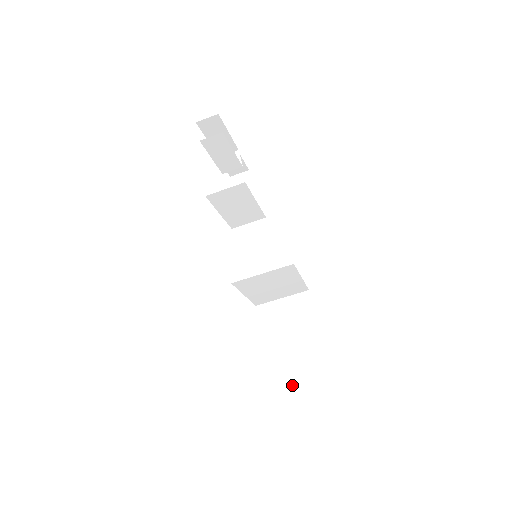
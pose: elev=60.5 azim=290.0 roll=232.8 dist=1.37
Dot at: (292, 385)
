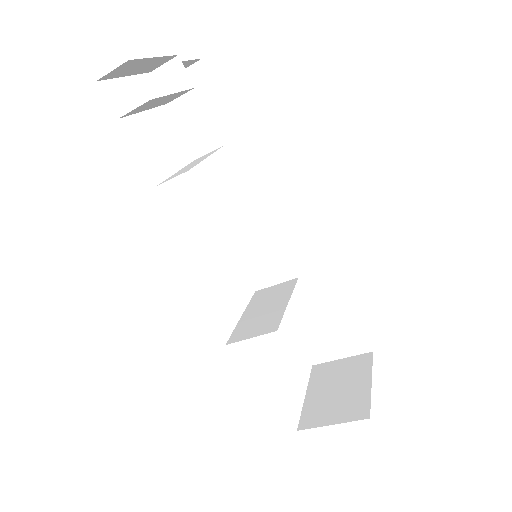
Dot at: (324, 349)
